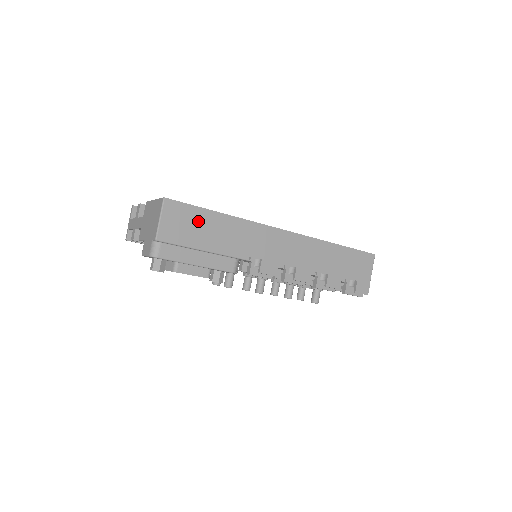
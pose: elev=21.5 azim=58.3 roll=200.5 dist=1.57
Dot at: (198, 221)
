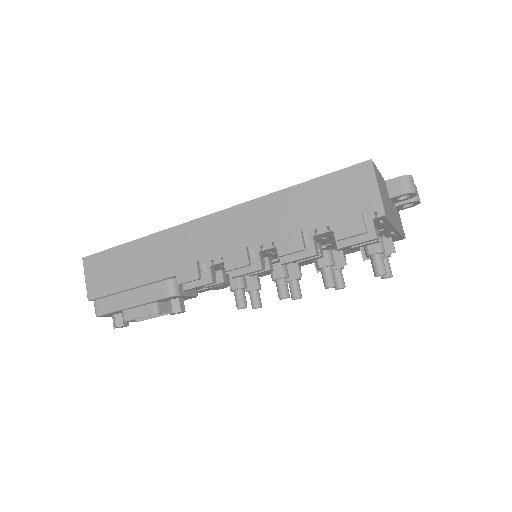
Dot at: (115, 262)
